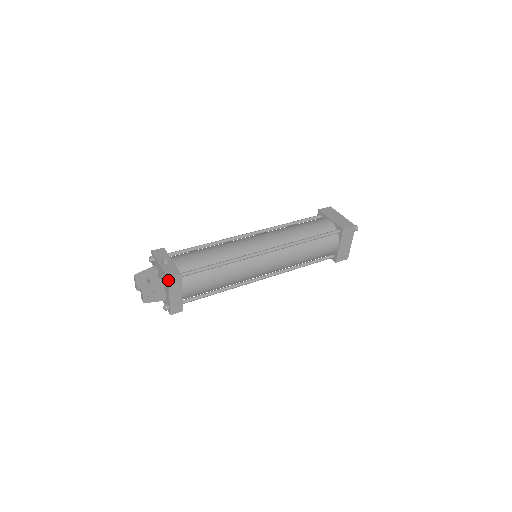
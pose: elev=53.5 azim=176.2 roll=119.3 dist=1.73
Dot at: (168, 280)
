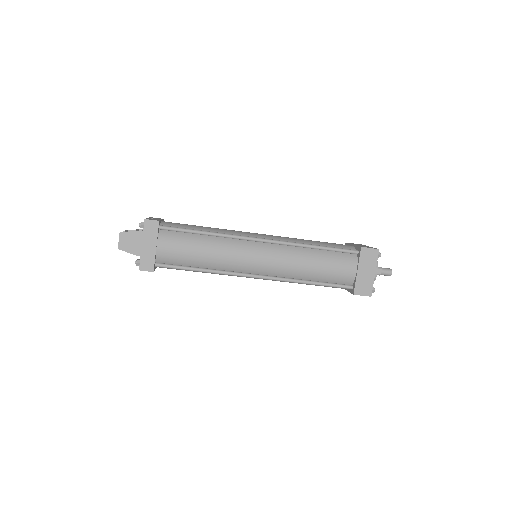
Dot at: (144, 222)
